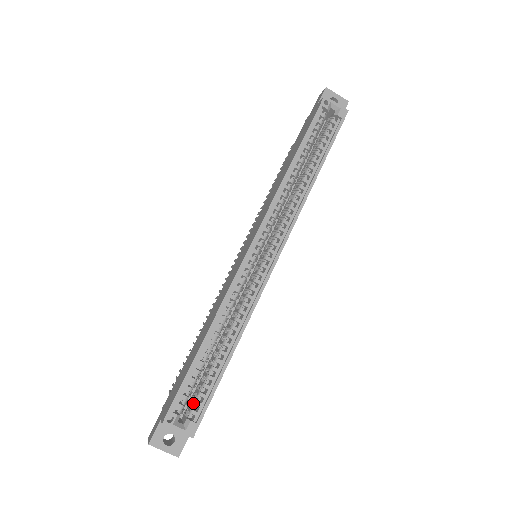
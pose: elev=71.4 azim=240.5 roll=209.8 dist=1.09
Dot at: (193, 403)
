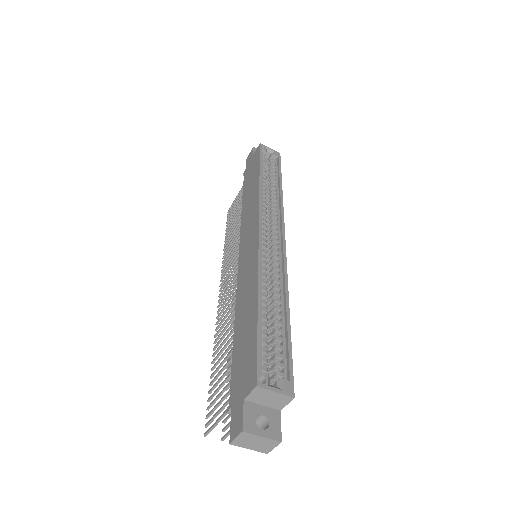
Dot at: (274, 366)
